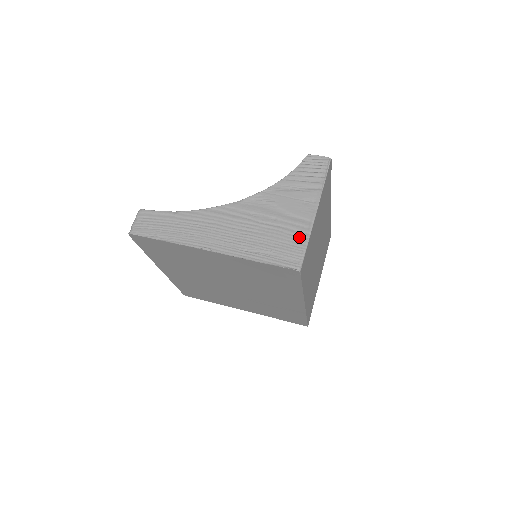
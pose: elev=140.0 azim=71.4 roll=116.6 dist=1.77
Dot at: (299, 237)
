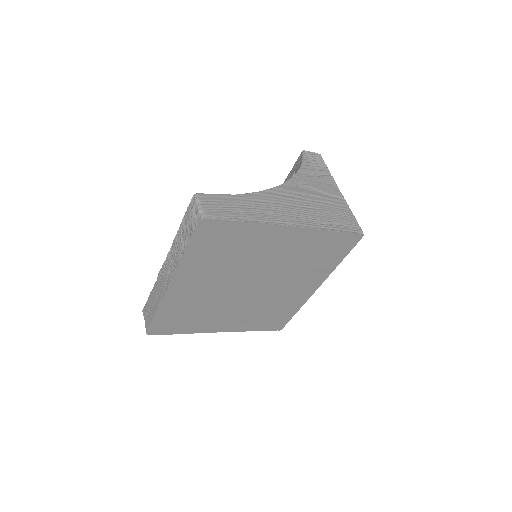
Dot at: (345, 210)
